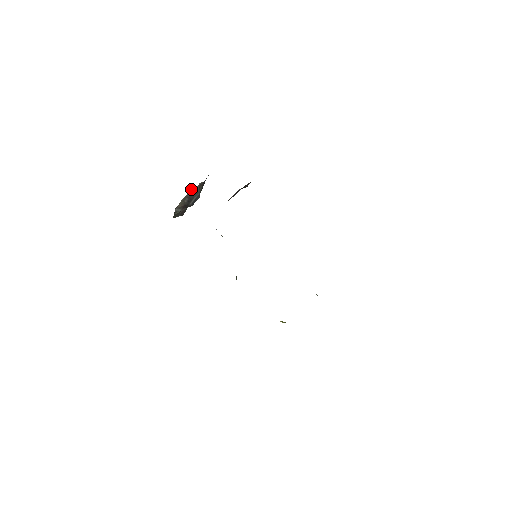
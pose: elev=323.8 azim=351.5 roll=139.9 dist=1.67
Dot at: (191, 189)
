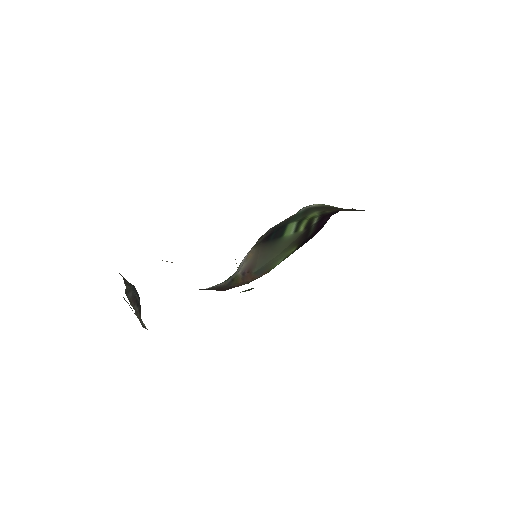
Dot at: occluded
